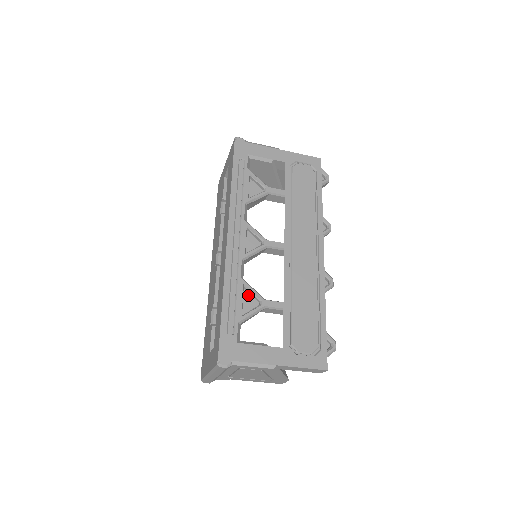
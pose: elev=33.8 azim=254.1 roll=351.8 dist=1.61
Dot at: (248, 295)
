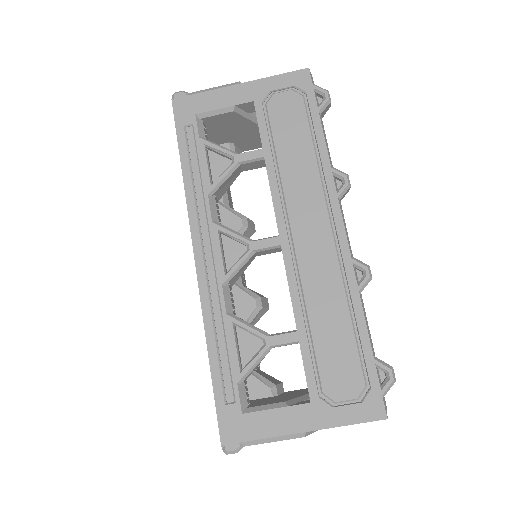
Dot at: (245, 334)
